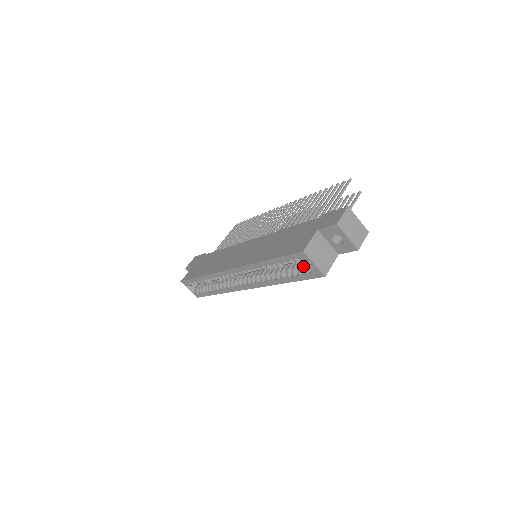
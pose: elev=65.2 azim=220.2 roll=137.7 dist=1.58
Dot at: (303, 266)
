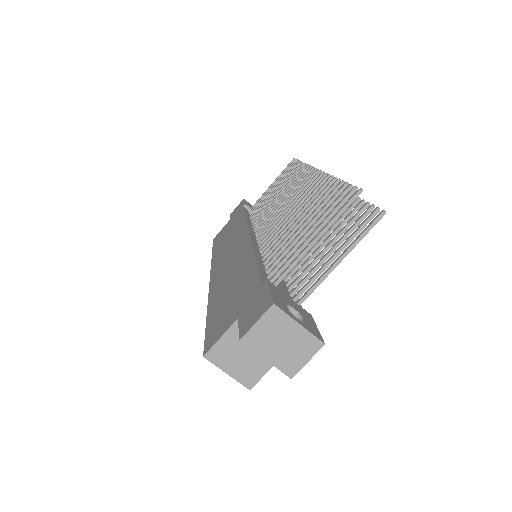
Dot at: occluded
